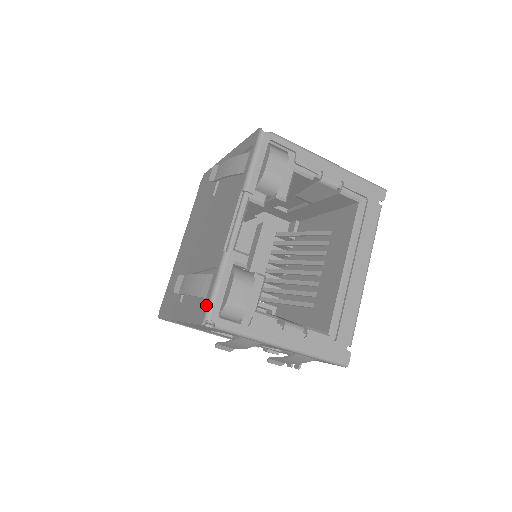
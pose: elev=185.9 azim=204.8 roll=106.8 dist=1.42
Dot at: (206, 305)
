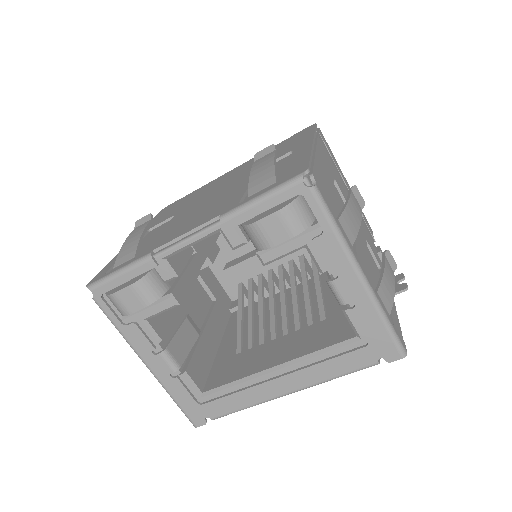
Dot at: (102, 276)
